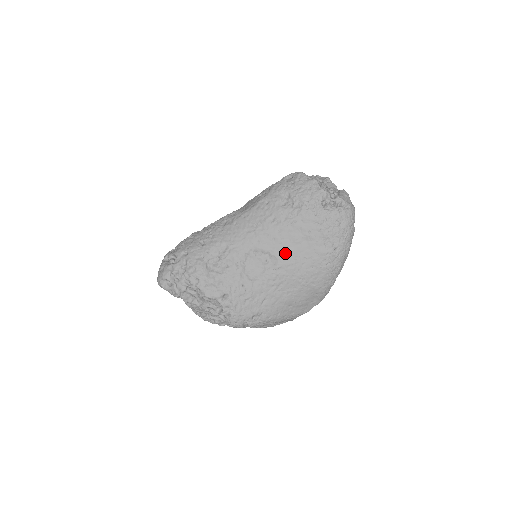
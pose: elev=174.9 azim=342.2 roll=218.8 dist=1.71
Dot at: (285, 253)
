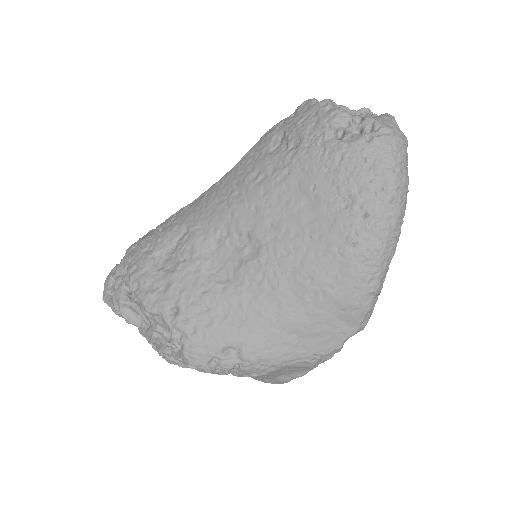
Dot at: (273, 230)
